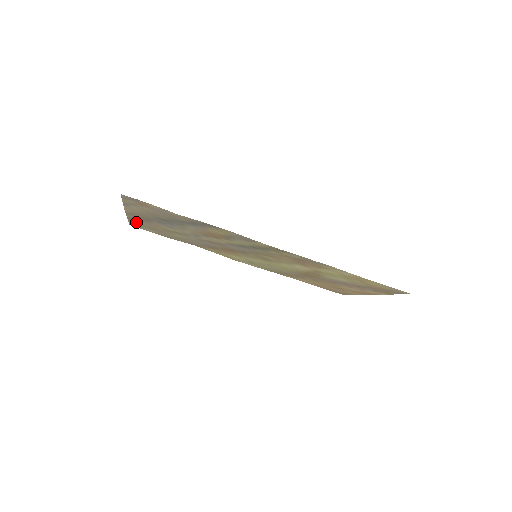
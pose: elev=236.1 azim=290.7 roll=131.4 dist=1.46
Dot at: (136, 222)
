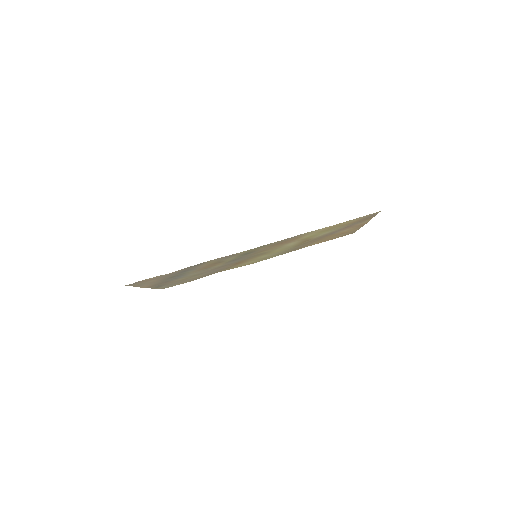
Dot at: (163, 286)
